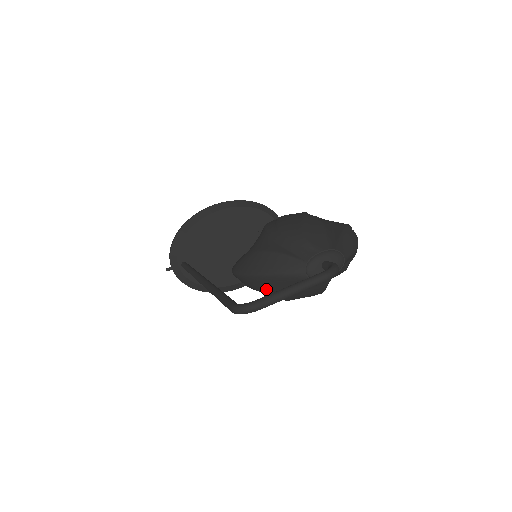
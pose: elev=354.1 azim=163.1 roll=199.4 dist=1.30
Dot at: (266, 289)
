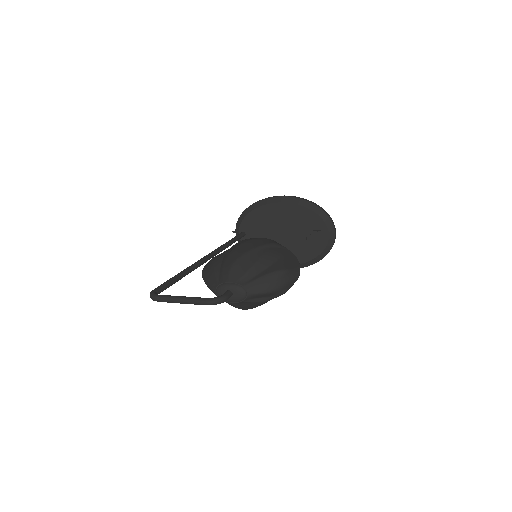
Dot at: occluded
